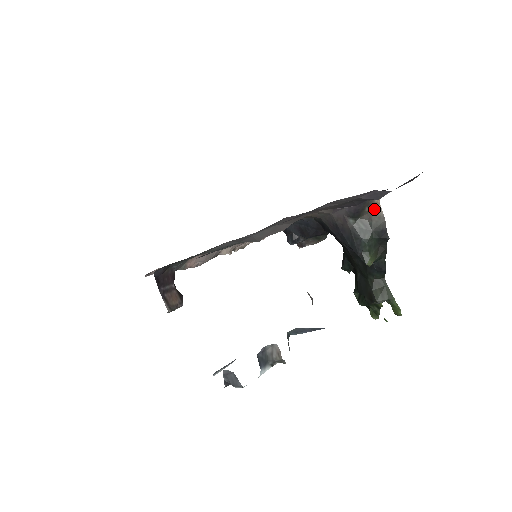
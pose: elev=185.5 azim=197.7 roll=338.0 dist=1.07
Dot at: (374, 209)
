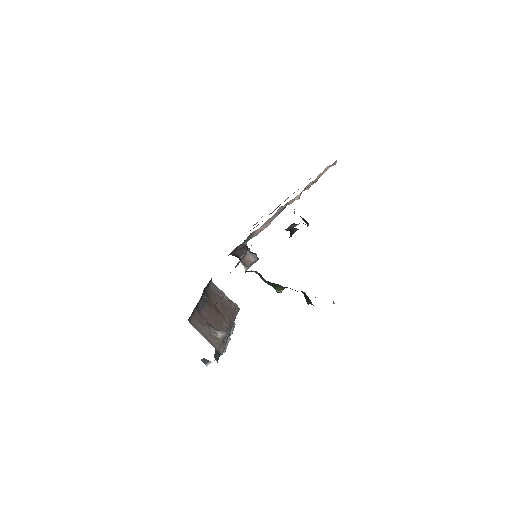
Dot at: (256, 272)
